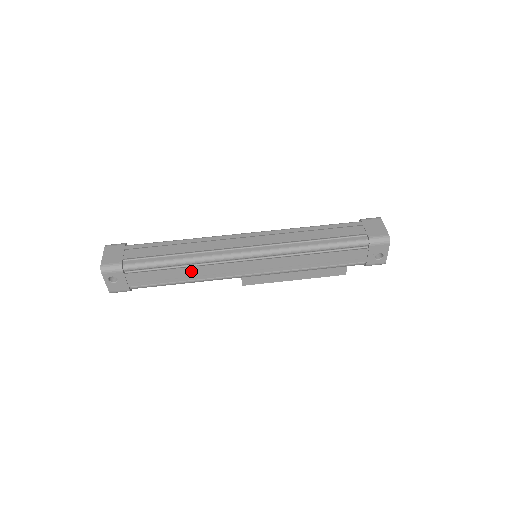
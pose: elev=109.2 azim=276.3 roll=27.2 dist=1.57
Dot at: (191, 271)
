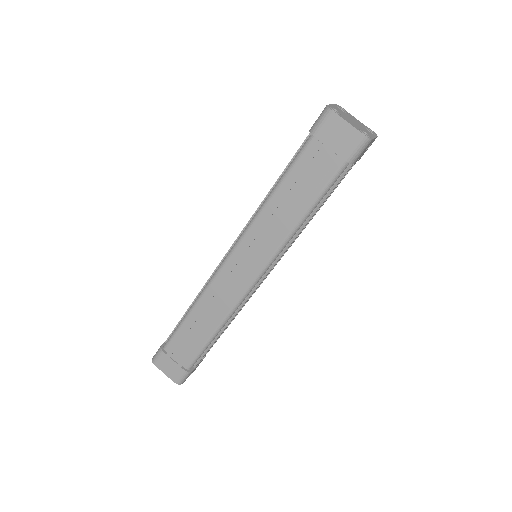
Dot at: occluded
